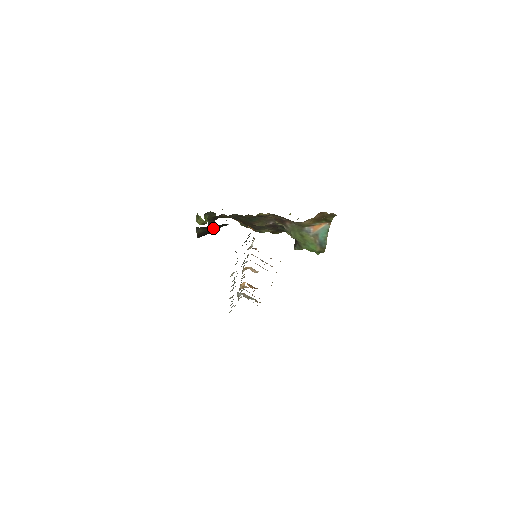
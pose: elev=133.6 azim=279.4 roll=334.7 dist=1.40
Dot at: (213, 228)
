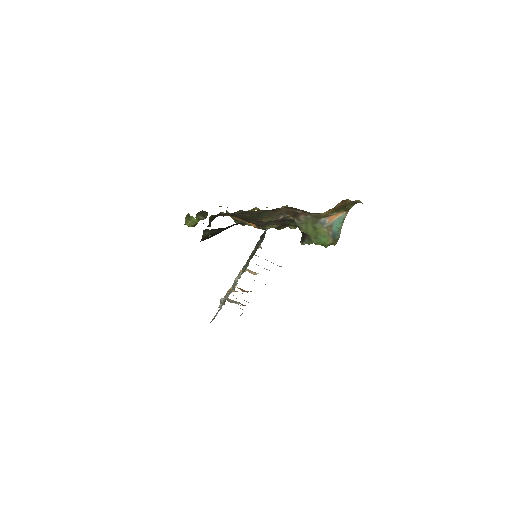
Dot at: (224, 229)
